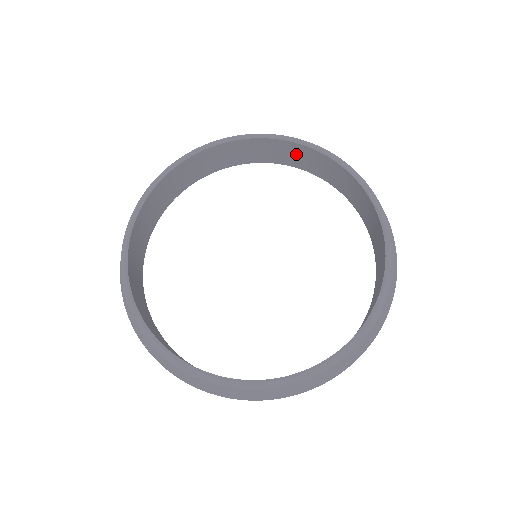
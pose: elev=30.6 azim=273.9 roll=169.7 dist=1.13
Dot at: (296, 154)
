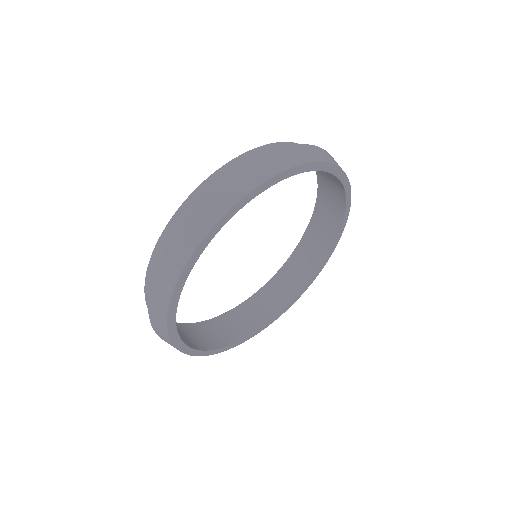
Dot at: (313, 245)
